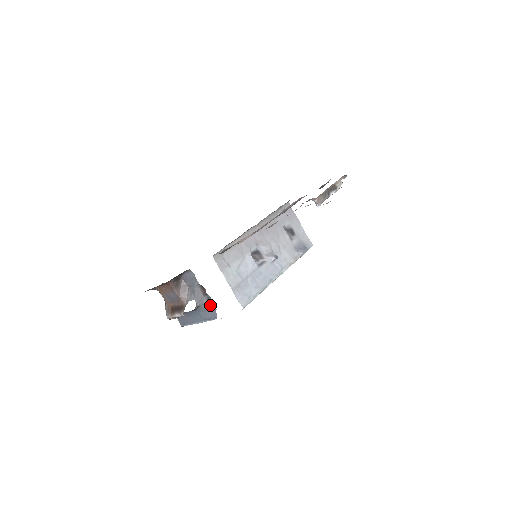
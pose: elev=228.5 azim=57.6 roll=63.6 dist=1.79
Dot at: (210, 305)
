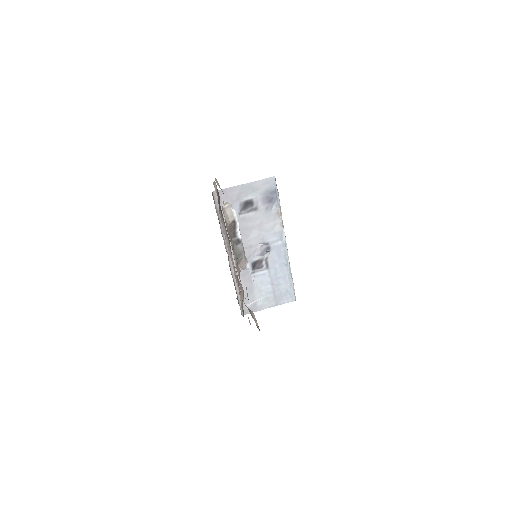
Dot at: occluded
